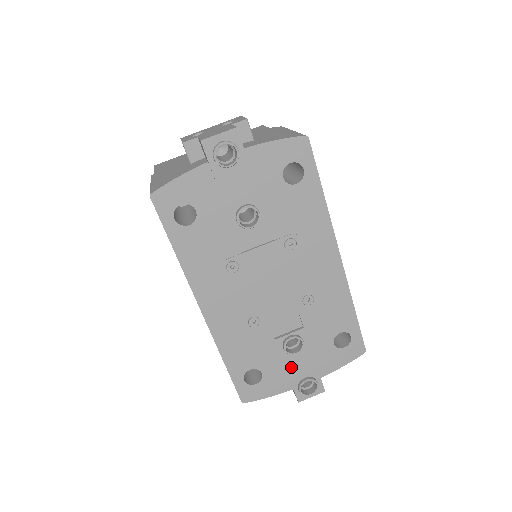
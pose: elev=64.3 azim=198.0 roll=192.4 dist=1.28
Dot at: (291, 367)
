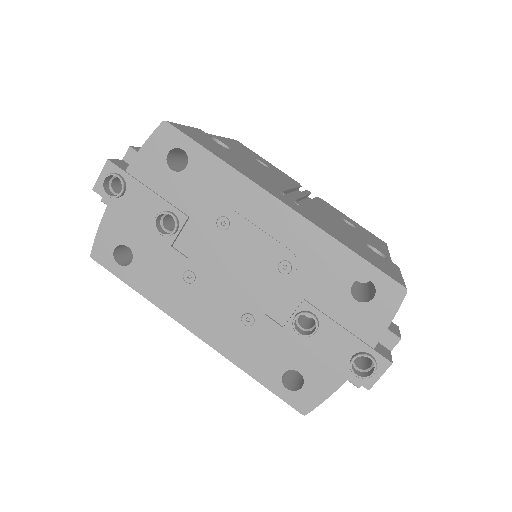
Dot at: (325, 351)
